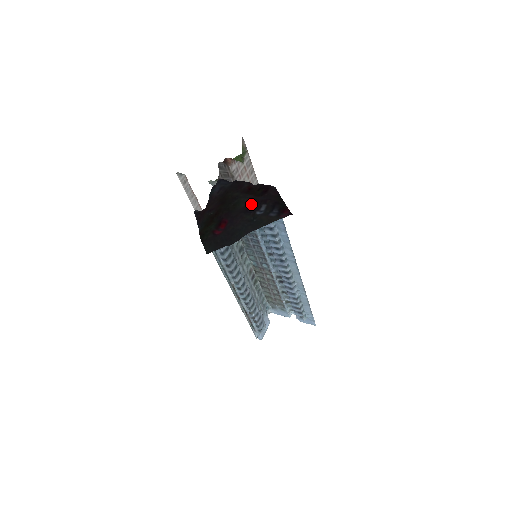
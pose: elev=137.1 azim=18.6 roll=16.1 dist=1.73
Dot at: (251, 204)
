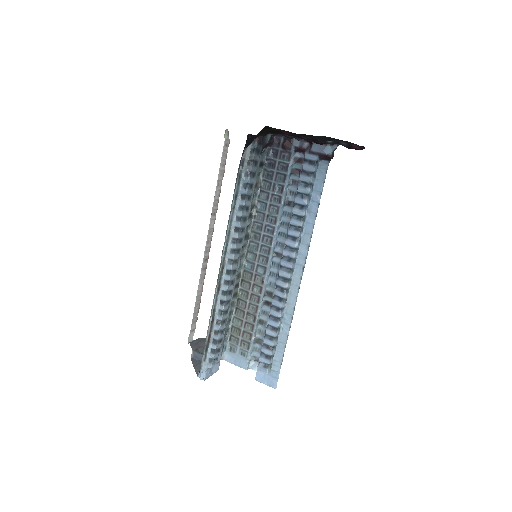
Dot at: (315, 142)
